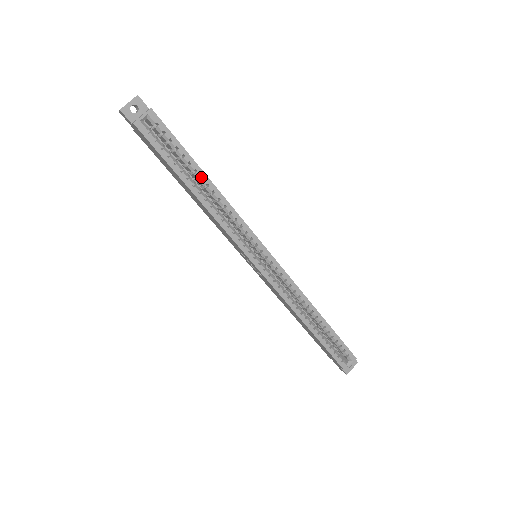
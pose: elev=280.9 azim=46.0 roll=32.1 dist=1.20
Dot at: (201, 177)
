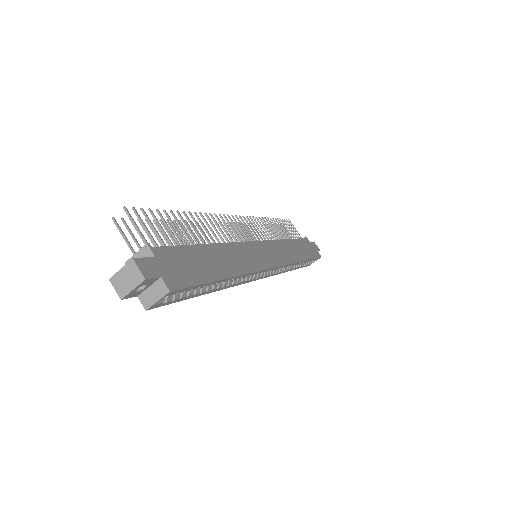
Dot at: occluded
